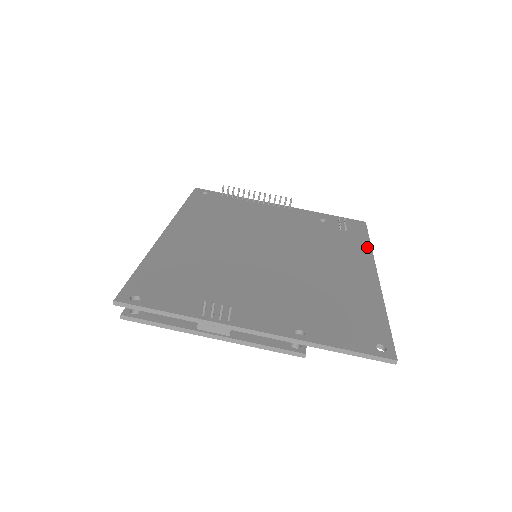
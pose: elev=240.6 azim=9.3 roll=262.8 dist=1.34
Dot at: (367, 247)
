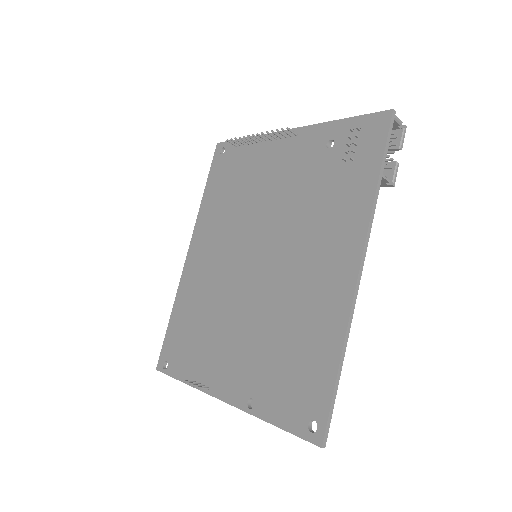
Dot at: (368, 197)
